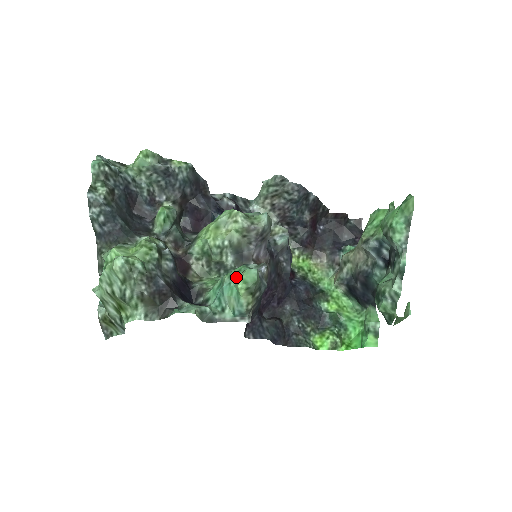
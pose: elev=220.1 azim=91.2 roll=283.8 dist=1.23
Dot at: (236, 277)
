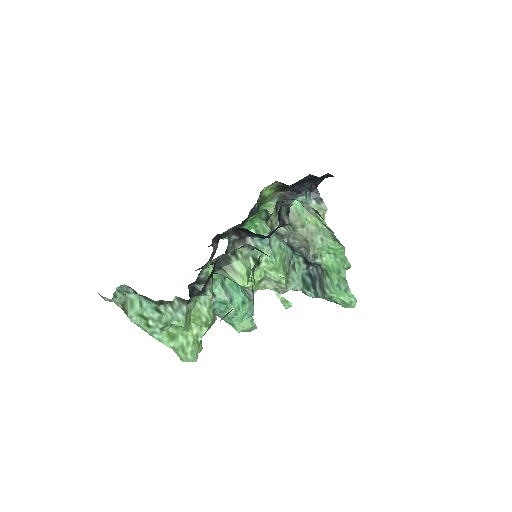
Dot at: (241, 321)
